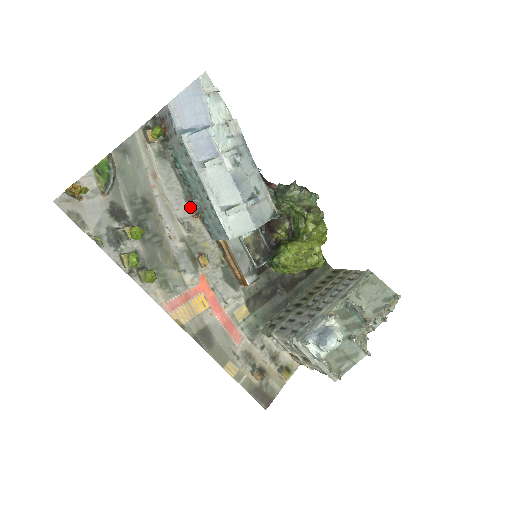
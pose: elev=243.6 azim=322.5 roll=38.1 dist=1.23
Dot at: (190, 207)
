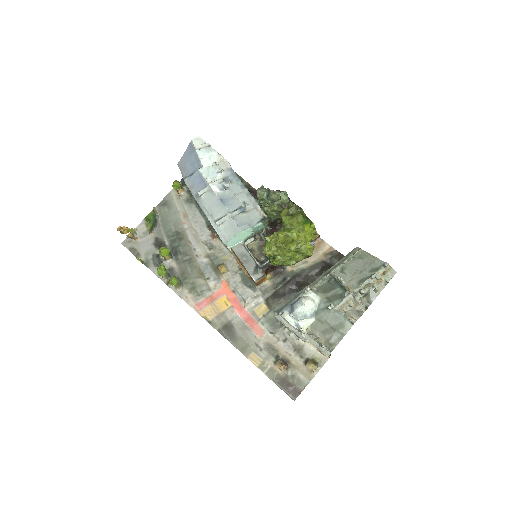
Dot at: (211, 232)
